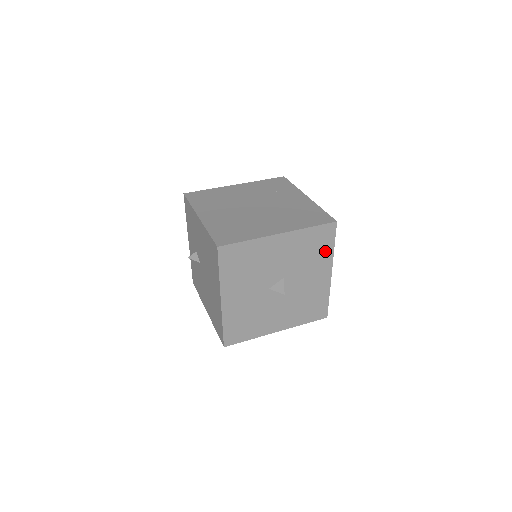
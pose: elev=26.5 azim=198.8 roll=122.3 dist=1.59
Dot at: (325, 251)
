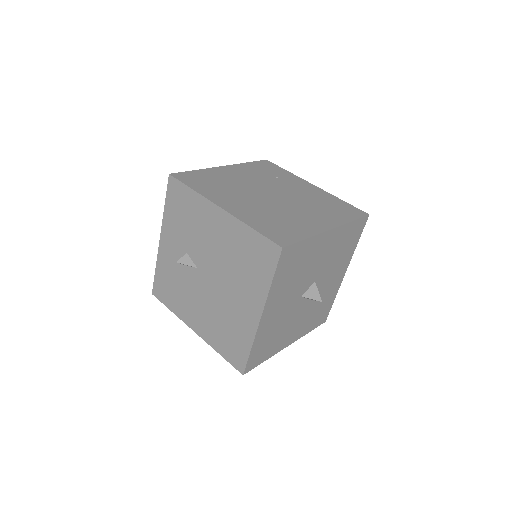
Dot at: (351, 248)
